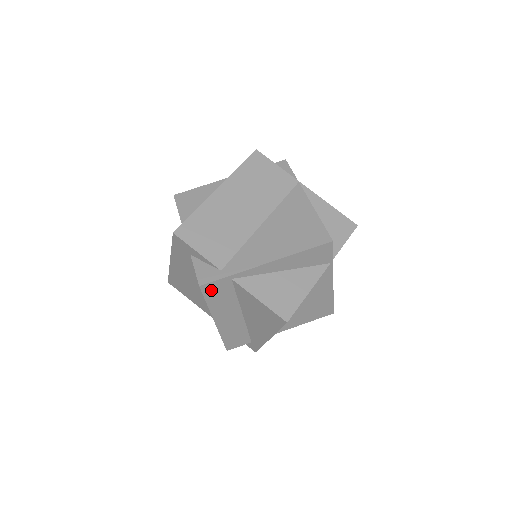
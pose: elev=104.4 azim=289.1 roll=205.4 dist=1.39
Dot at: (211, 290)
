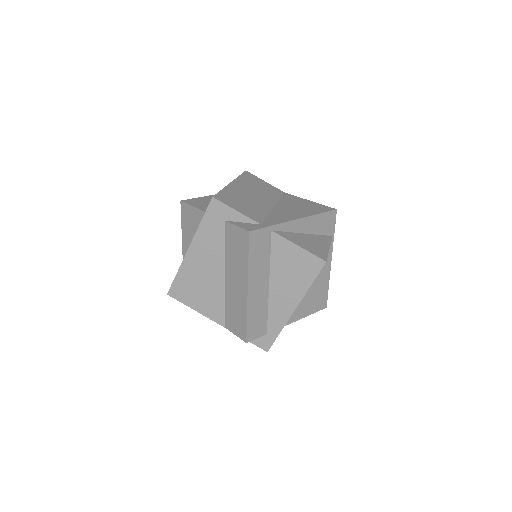
Dot at: (255, 241)
